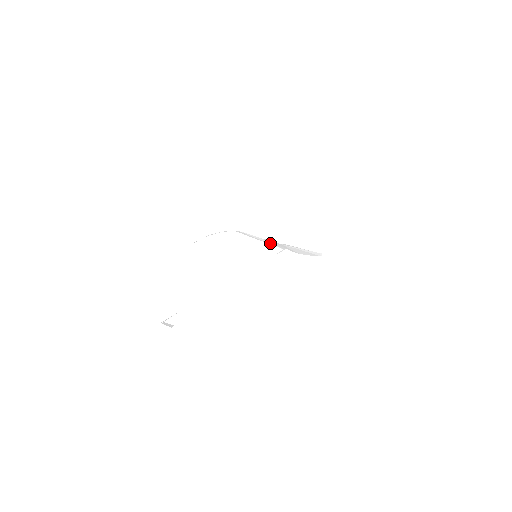
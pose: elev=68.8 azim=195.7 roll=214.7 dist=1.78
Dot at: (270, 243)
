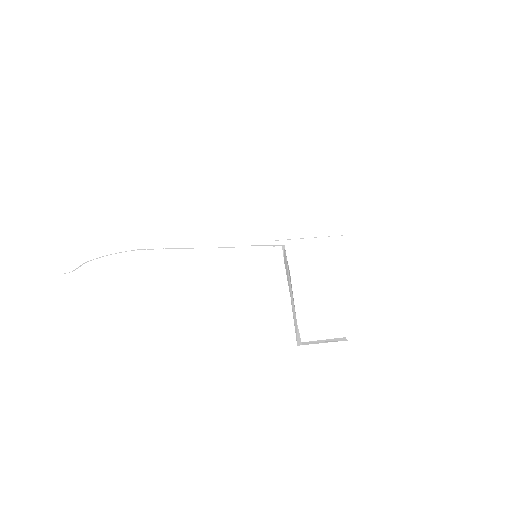
Dot at: (243, 246)
